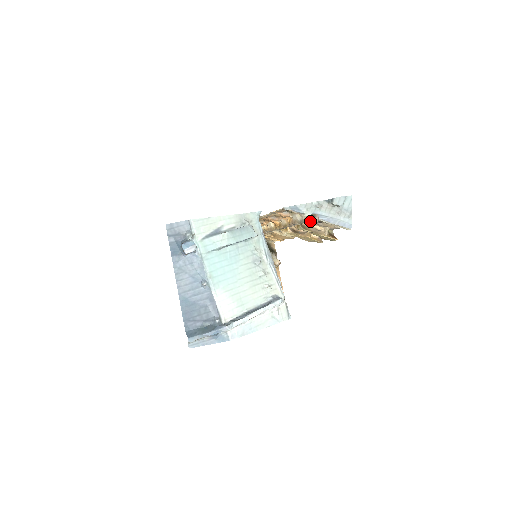
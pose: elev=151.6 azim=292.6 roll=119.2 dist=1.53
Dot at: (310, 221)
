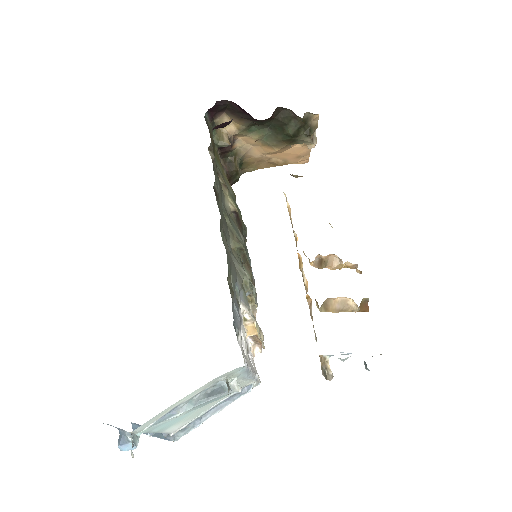
Dot at: (322, 364)
